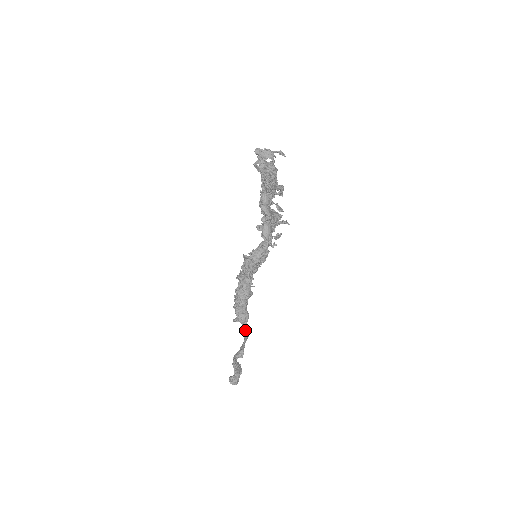
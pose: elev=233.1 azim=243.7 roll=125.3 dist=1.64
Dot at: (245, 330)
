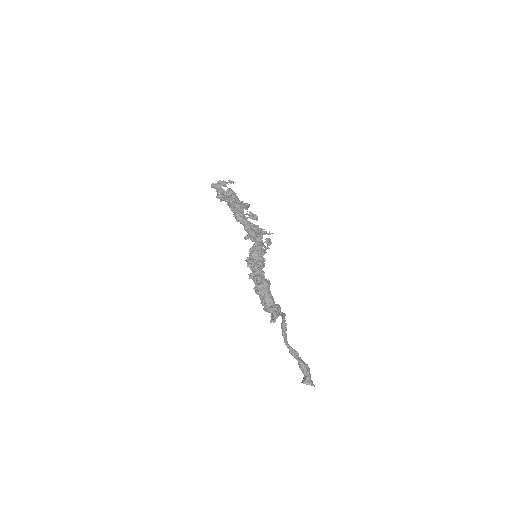
Dot at: (281, 312)
